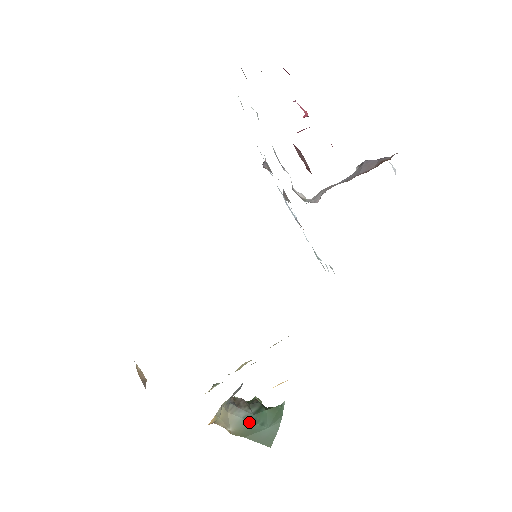
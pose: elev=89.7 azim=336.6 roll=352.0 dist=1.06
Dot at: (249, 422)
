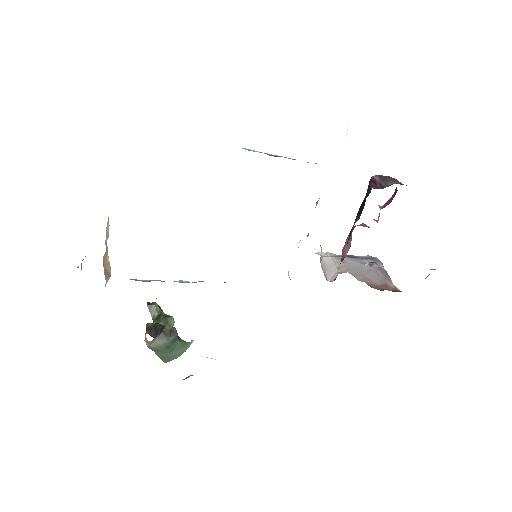
Dot at: (165, 347)
